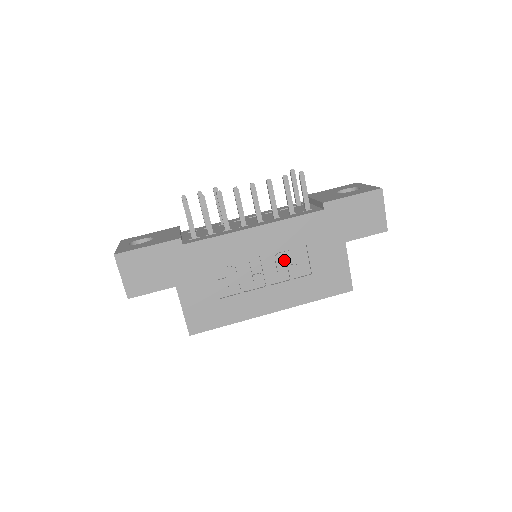
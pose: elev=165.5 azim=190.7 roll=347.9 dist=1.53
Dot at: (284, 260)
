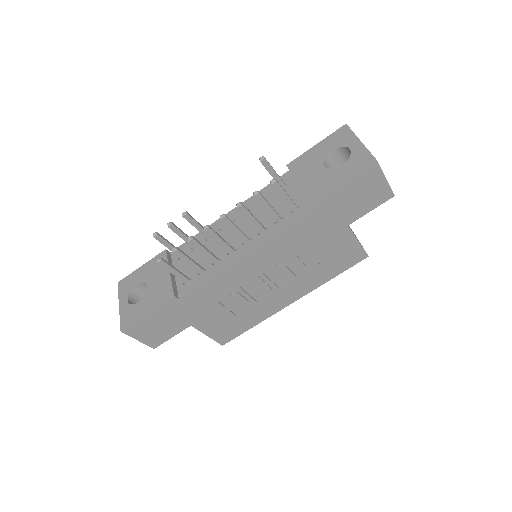
Dot at: (286, 265)
